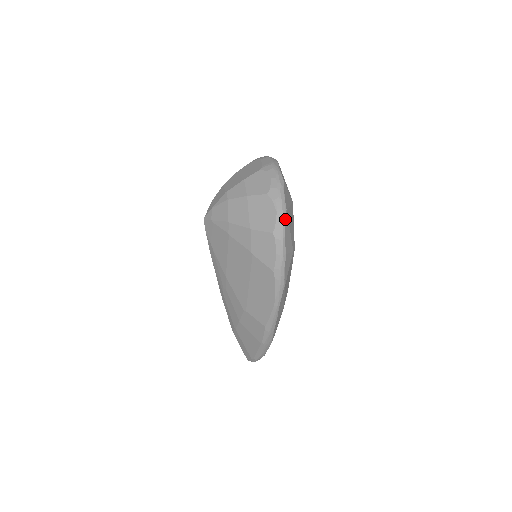
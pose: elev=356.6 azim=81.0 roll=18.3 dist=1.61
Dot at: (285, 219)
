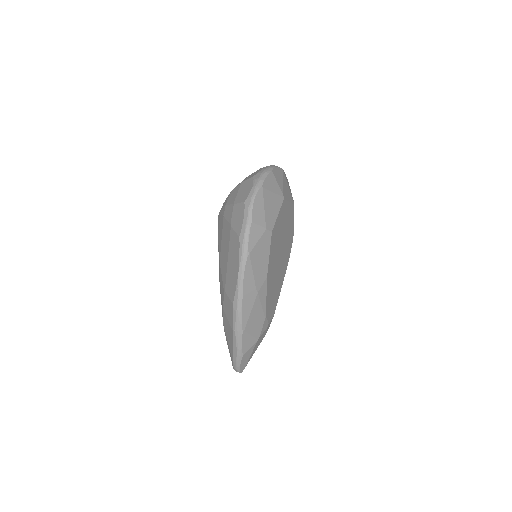
Dot at: (258, 192)
